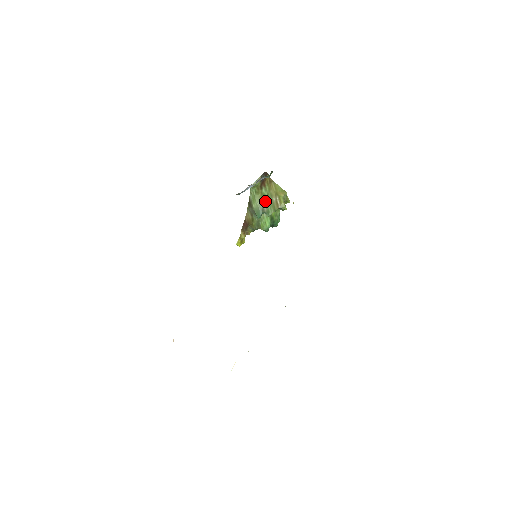
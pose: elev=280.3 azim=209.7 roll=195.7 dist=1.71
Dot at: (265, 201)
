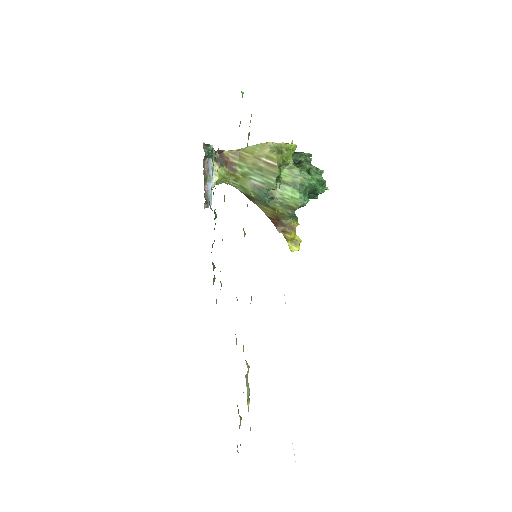
Dot at: (254, 178)
